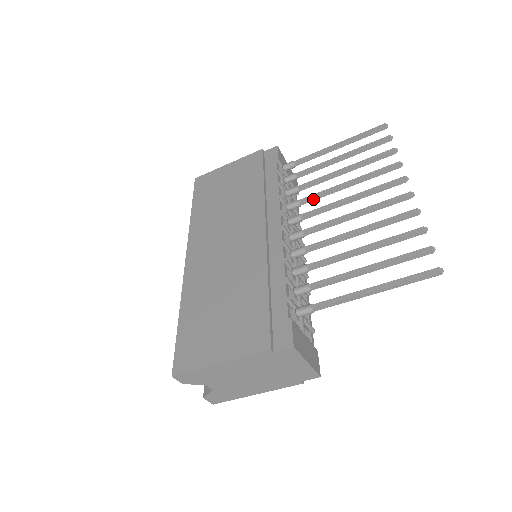
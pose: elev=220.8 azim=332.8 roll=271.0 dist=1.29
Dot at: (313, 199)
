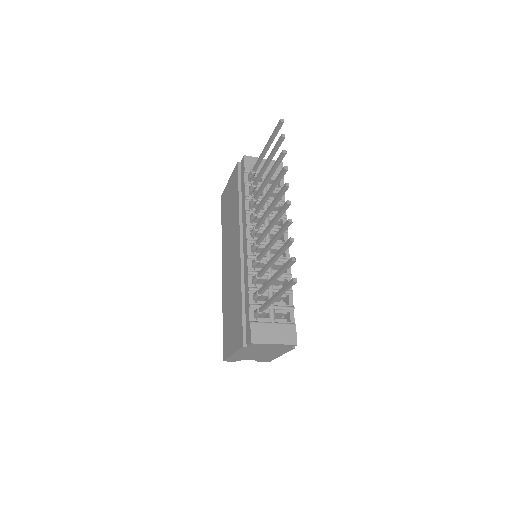
Dot at: (260, 209)
